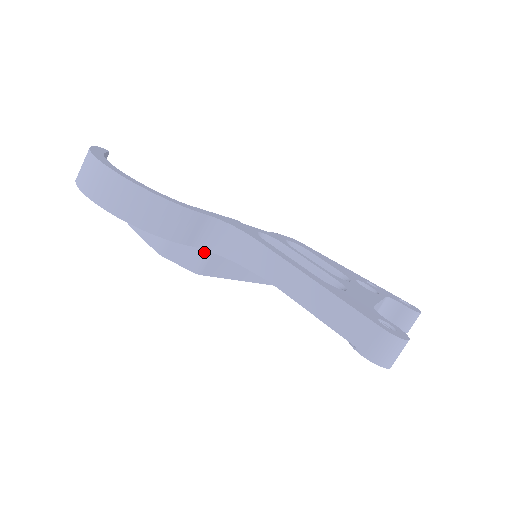
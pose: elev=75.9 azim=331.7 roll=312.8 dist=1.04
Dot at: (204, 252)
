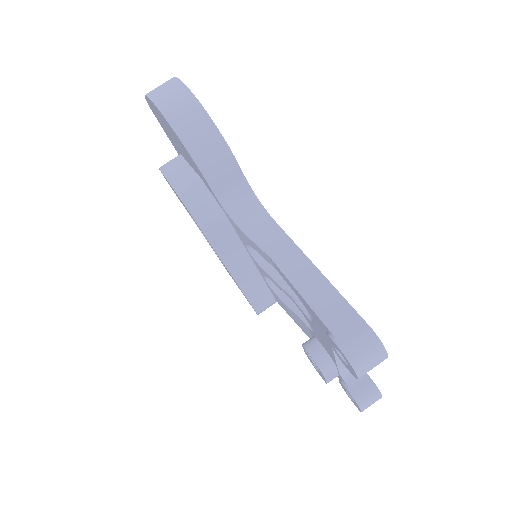
Dot at: (219, 212)
